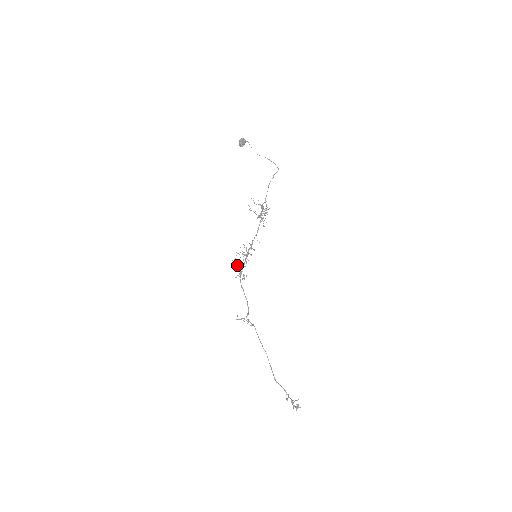
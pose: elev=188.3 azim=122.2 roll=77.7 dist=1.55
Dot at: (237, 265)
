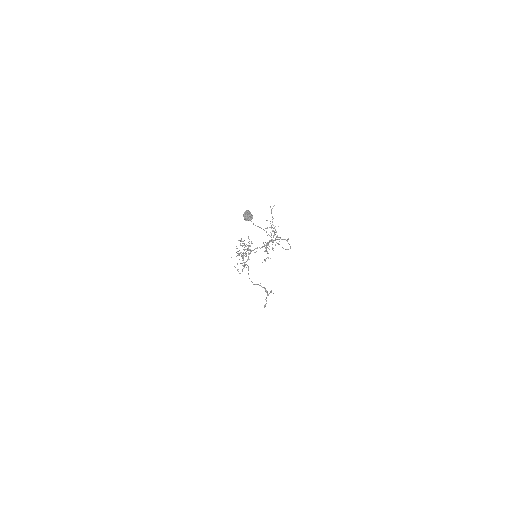
Dot at: occluded
